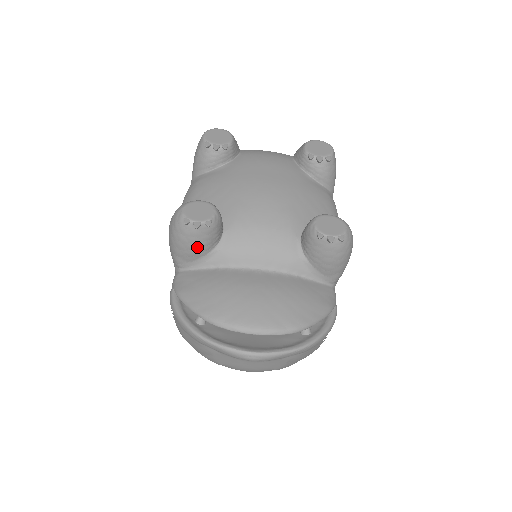
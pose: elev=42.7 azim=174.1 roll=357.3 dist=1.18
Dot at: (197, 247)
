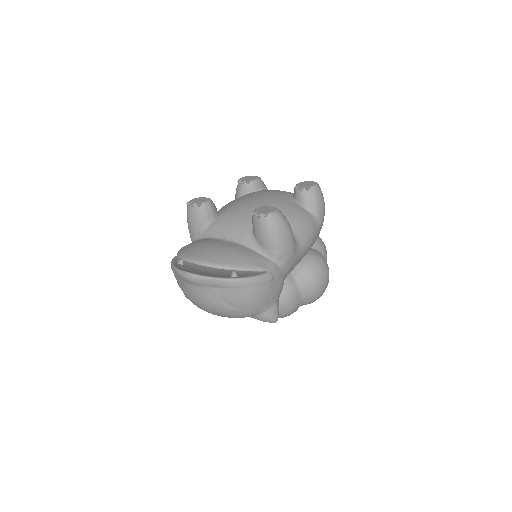
Dot at: (195, 222)
